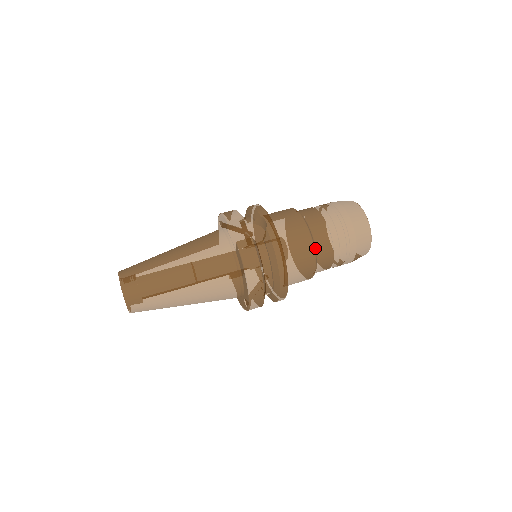
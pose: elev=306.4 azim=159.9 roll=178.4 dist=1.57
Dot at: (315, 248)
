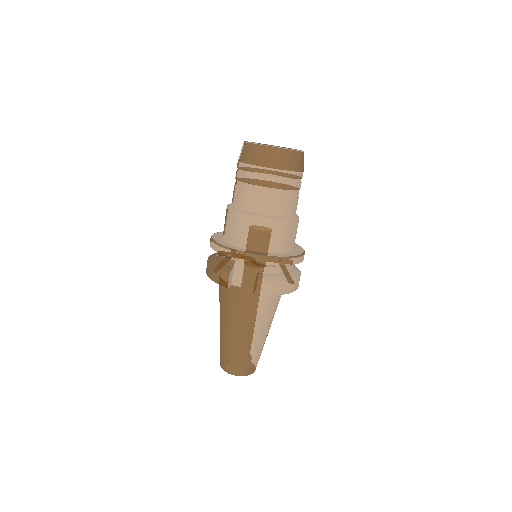
Dot at: (283, 216)
